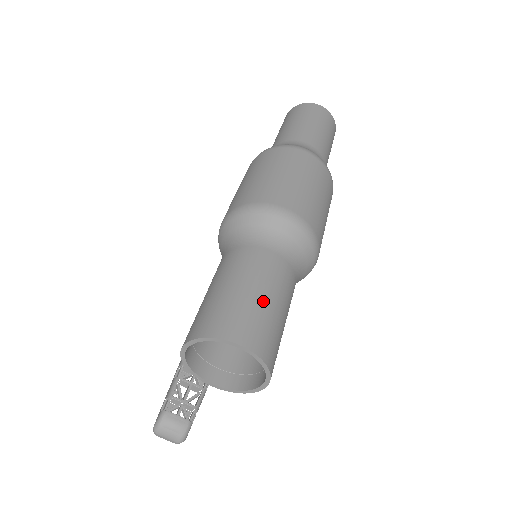
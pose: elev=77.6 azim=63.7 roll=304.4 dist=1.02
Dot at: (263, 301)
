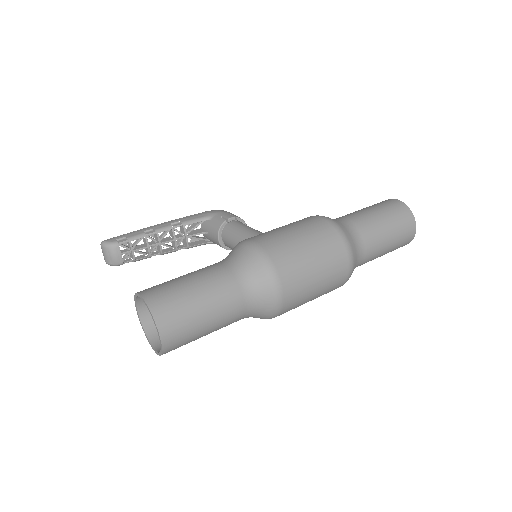
Dot at: (201, 326)
